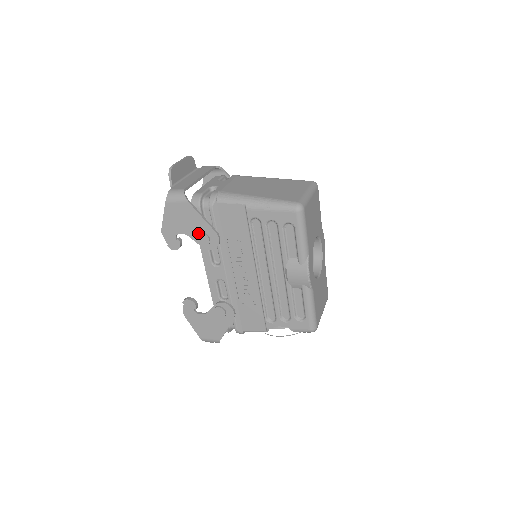
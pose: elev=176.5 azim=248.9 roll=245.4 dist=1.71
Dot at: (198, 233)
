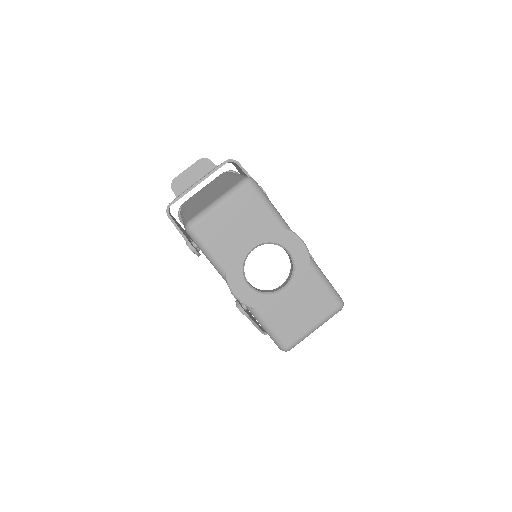
Dot at: occluded
